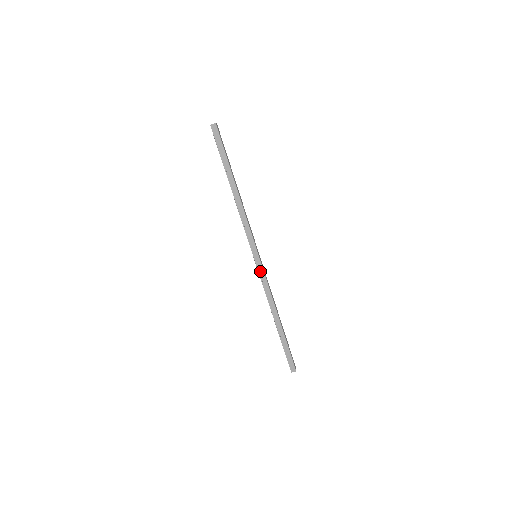
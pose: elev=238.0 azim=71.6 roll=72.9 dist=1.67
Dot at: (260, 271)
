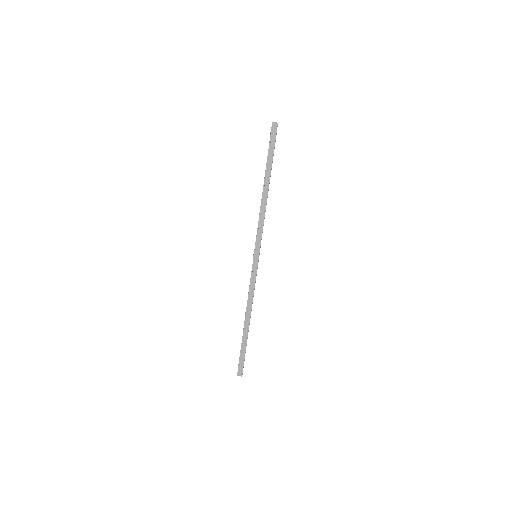
Dot at: (253, 271)
